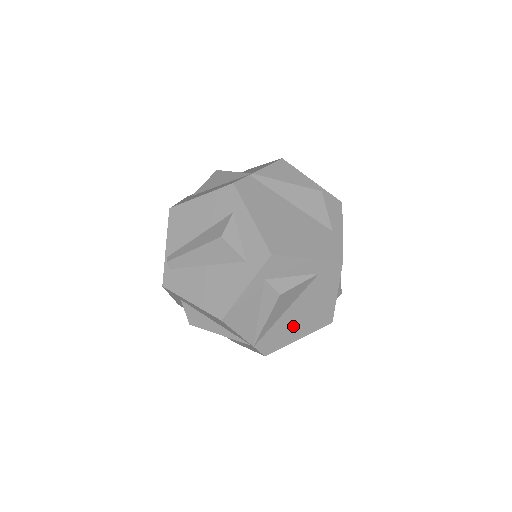
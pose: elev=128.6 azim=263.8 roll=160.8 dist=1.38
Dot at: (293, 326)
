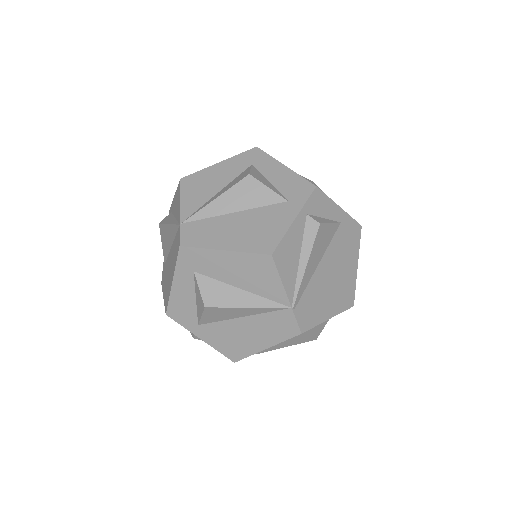
Dot at: occluded
